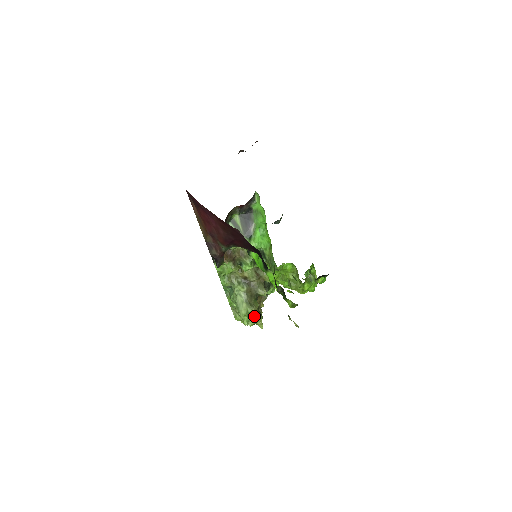
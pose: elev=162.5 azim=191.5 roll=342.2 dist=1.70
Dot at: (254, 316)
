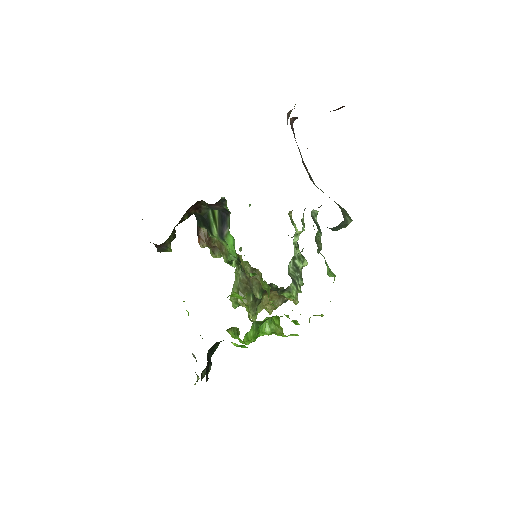
Dot at: occluded
